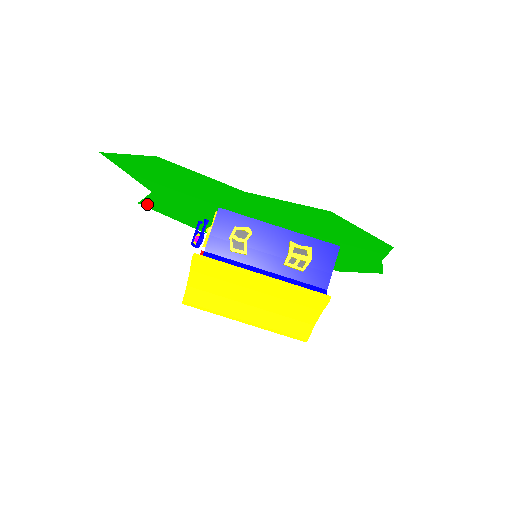
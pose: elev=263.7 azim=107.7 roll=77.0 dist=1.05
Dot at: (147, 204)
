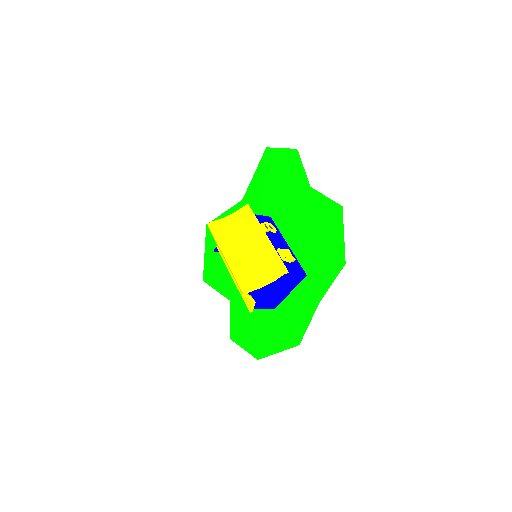
Dot at: occluded
